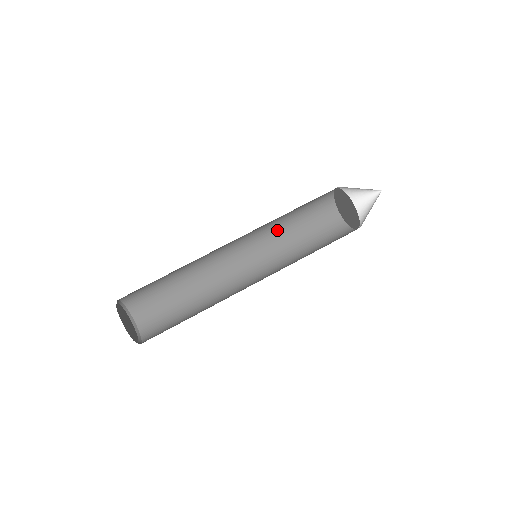
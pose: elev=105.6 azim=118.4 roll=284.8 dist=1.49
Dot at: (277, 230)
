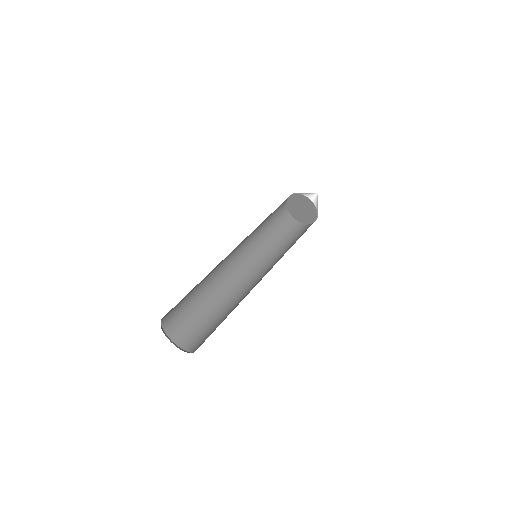
Dot at: (265, 248)
